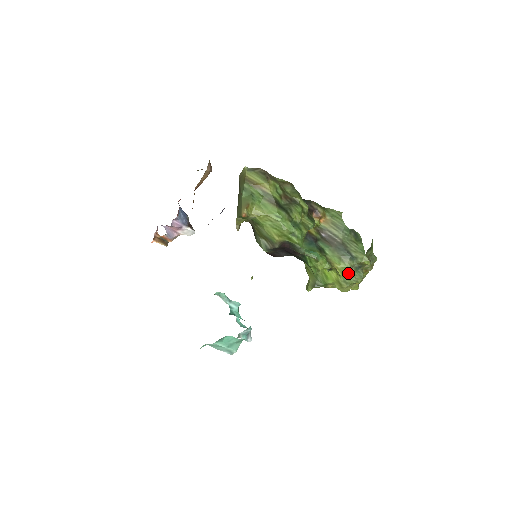
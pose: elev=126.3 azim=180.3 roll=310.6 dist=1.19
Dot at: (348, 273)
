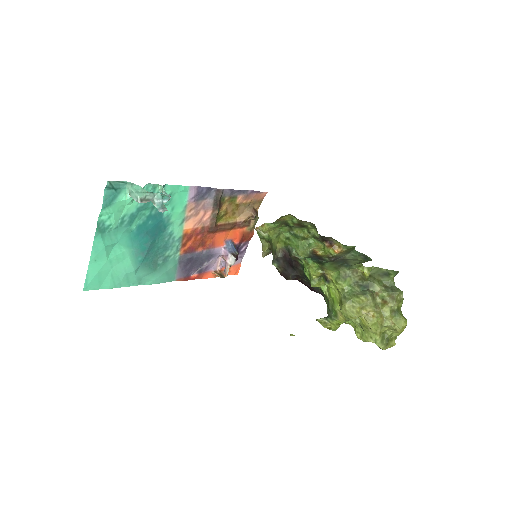
Dot at: (340, 278)
